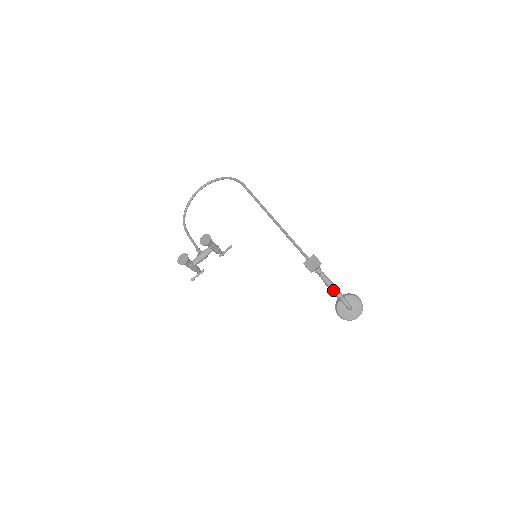
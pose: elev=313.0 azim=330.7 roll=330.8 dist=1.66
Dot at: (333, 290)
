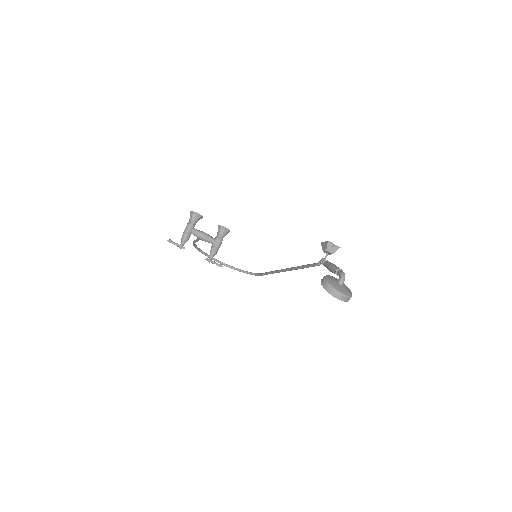
Dot at: (335, 265)
